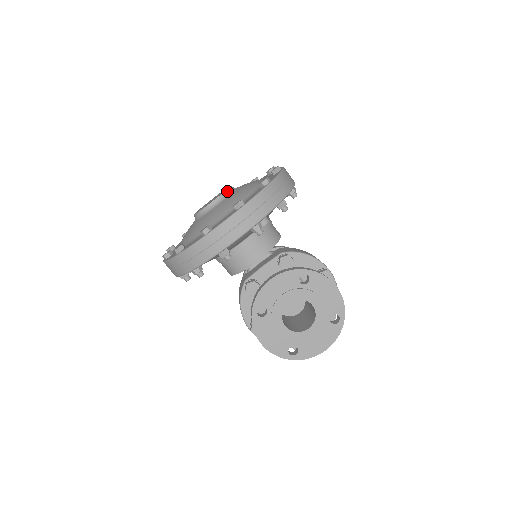
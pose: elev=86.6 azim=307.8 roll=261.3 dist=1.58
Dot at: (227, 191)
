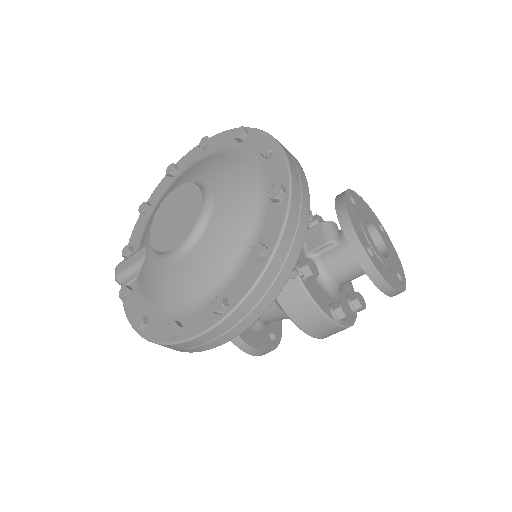
Dot at: (194, 184)
